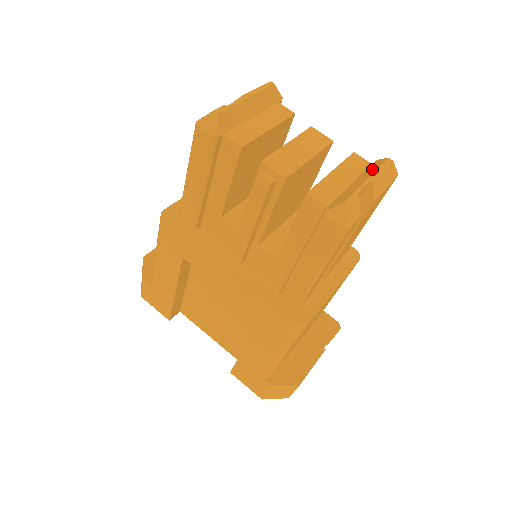
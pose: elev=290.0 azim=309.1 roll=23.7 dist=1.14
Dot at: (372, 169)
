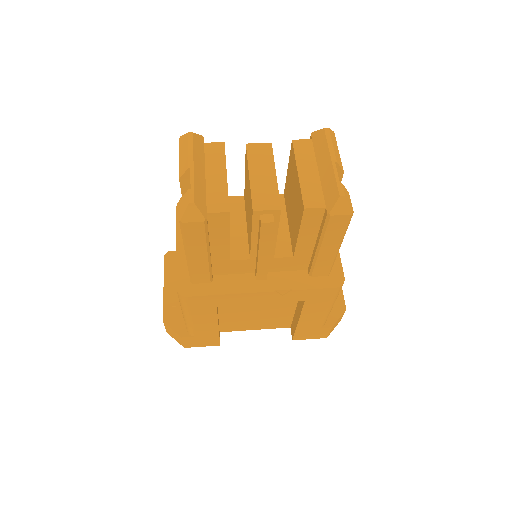
Dot at: (322, 147)
